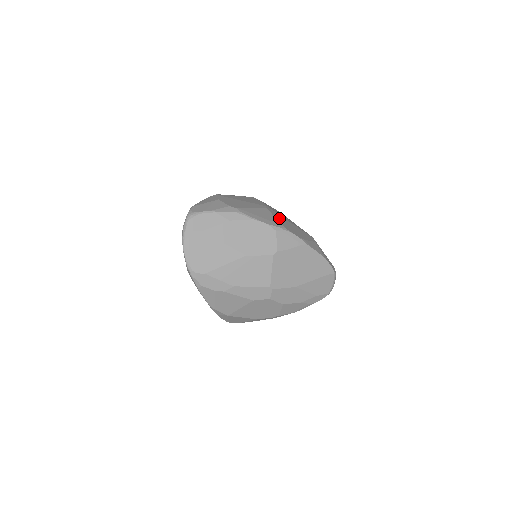
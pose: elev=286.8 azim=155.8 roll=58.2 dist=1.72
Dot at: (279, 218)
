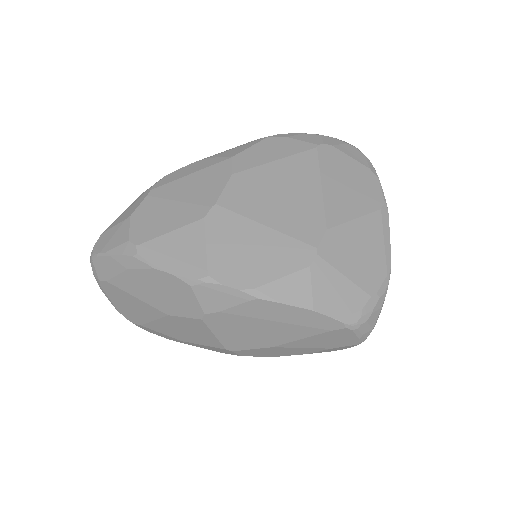
Dot at: (223, 238)
